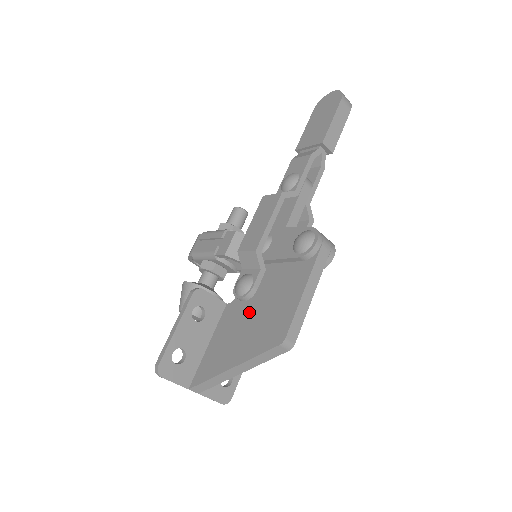
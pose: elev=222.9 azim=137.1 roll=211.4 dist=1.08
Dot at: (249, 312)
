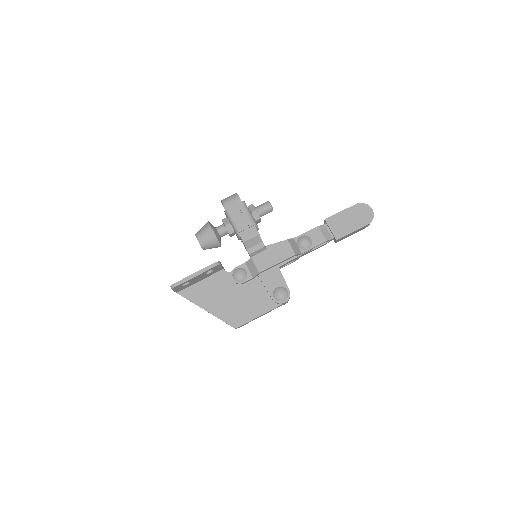
Dot at: (231, 291)
